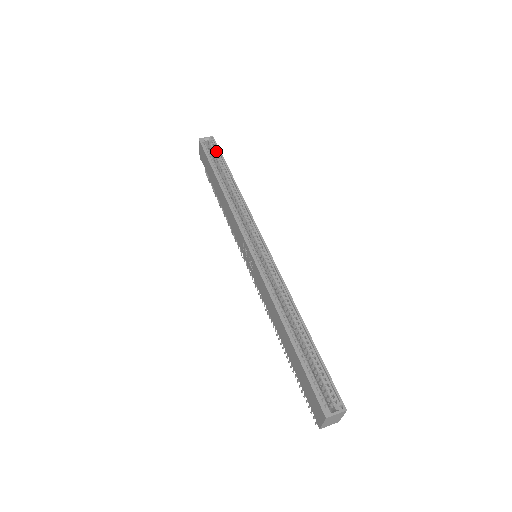
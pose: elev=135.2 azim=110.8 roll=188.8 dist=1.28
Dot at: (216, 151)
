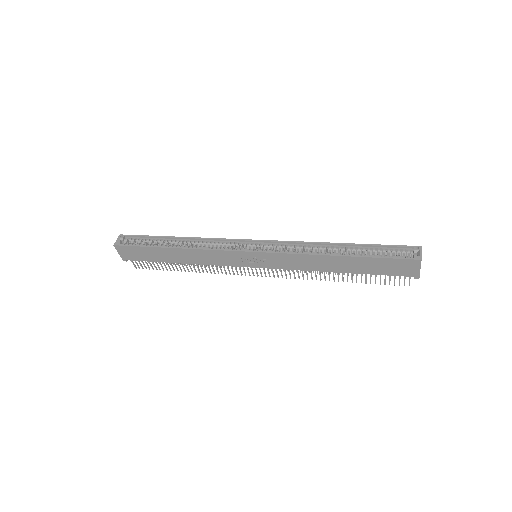
Dot at: (137, 239)
